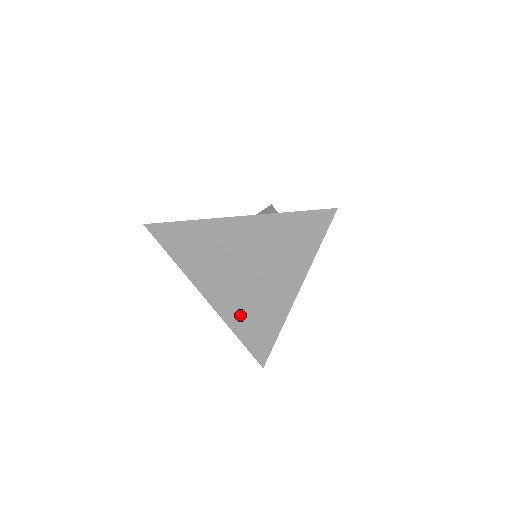
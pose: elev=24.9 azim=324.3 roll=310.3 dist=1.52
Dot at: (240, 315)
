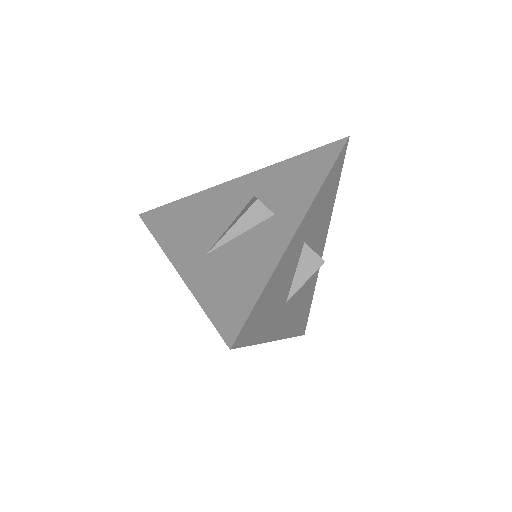
Dot at: occluded
